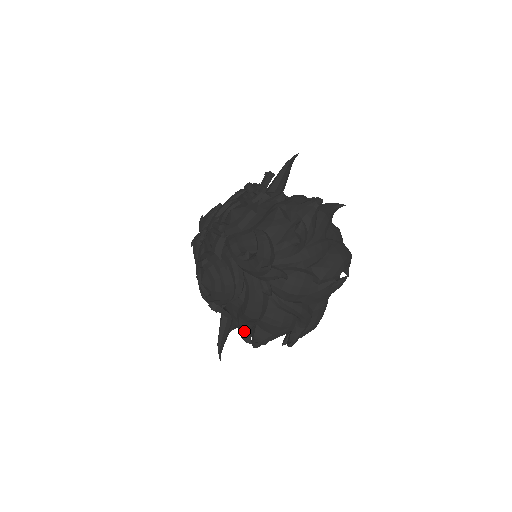
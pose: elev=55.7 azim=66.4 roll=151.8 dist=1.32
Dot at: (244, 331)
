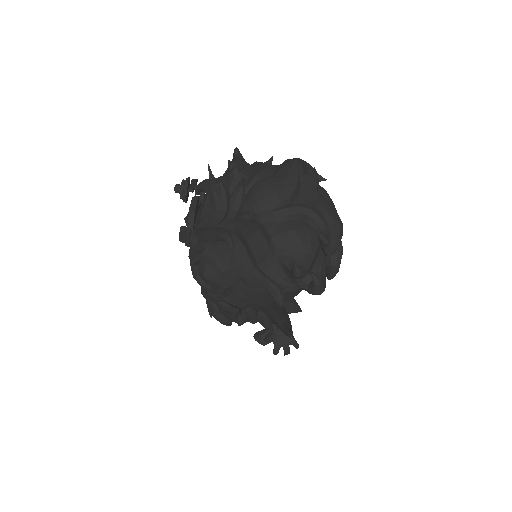
Dot at: (280, 279)
